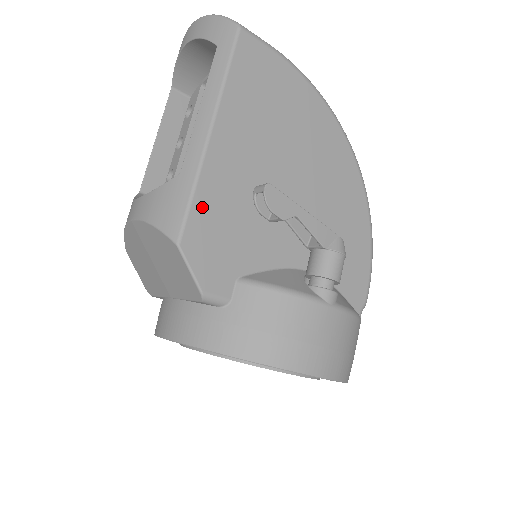
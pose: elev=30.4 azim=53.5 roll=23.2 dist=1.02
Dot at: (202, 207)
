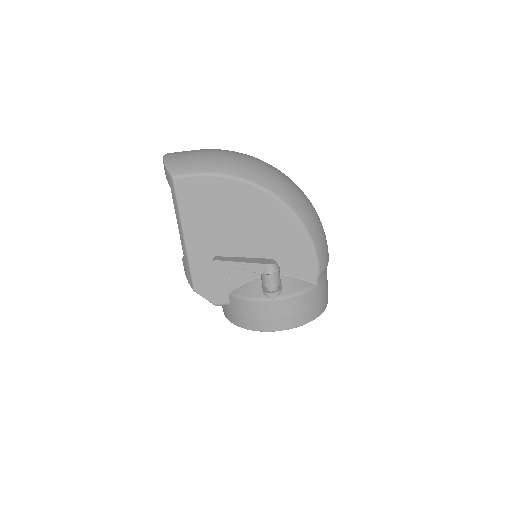
Dot at: (197, 272)
